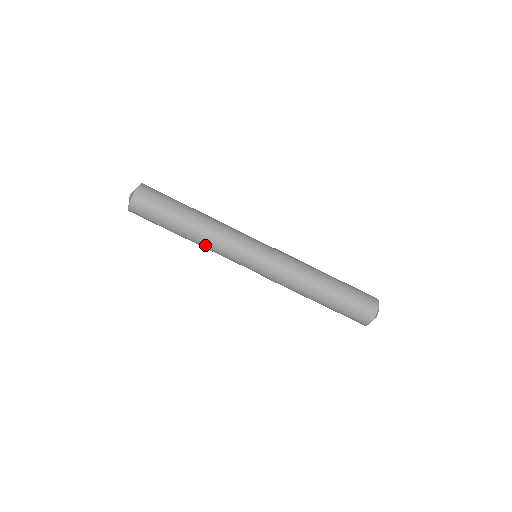
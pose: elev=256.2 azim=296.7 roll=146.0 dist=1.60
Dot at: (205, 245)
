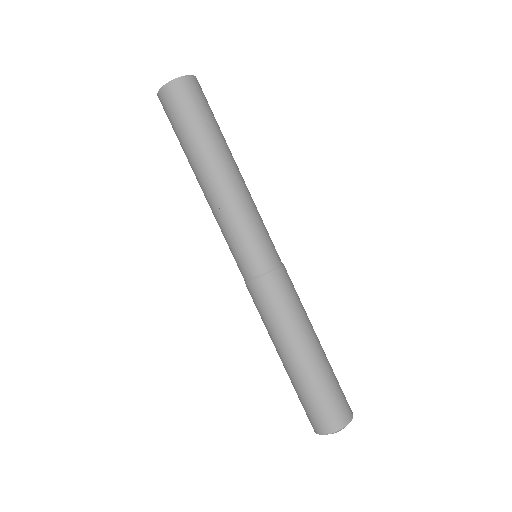
Dot at: (214, 195)
